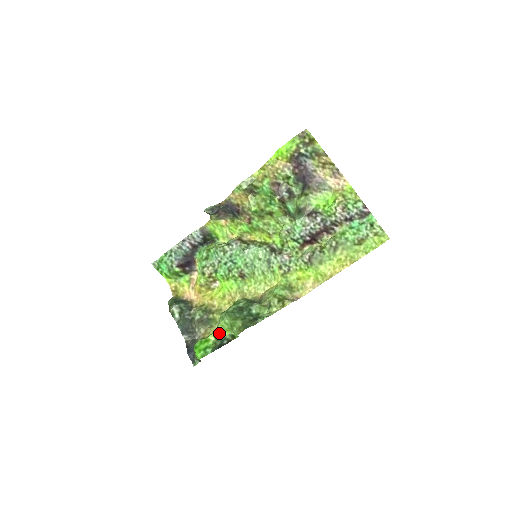
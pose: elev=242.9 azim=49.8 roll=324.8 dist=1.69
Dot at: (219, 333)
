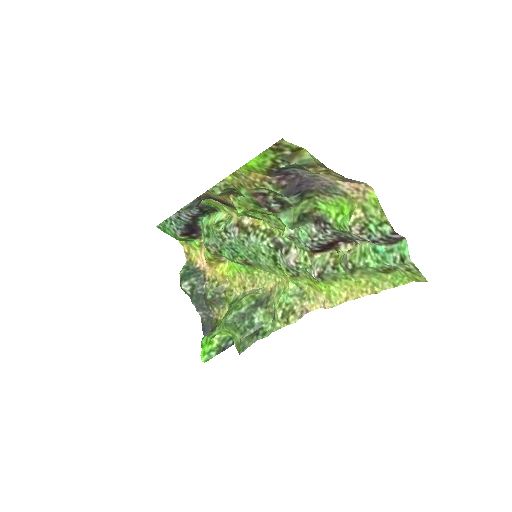
Dot at: (224, 334)
